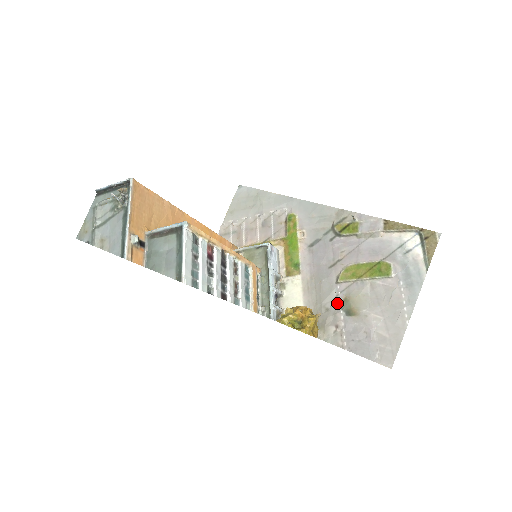
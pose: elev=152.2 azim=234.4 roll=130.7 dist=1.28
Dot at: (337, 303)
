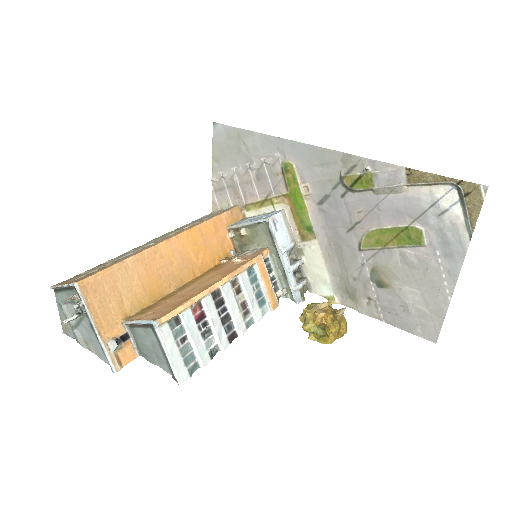
Dot at: (365, 273)
